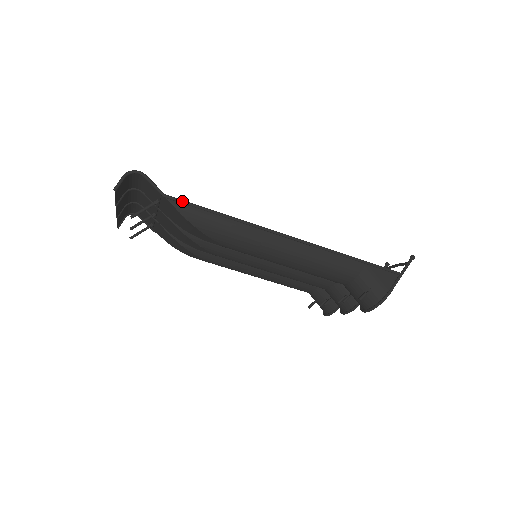
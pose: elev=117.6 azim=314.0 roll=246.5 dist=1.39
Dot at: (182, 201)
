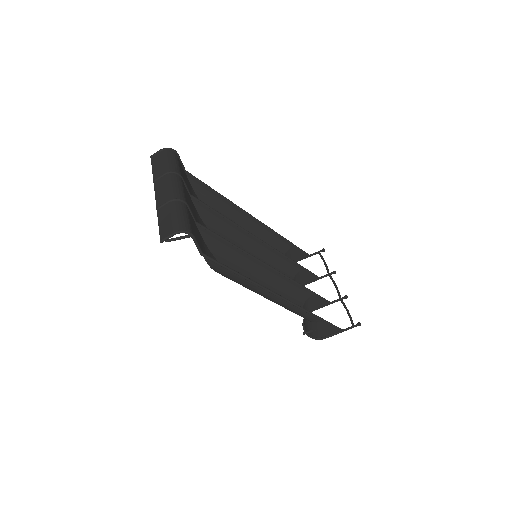
Dot at: (214, 262)
